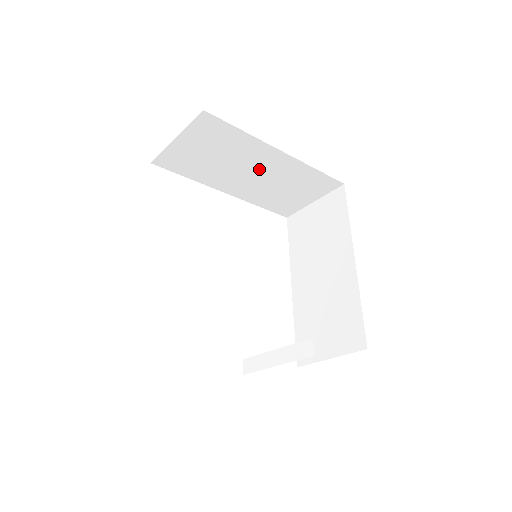
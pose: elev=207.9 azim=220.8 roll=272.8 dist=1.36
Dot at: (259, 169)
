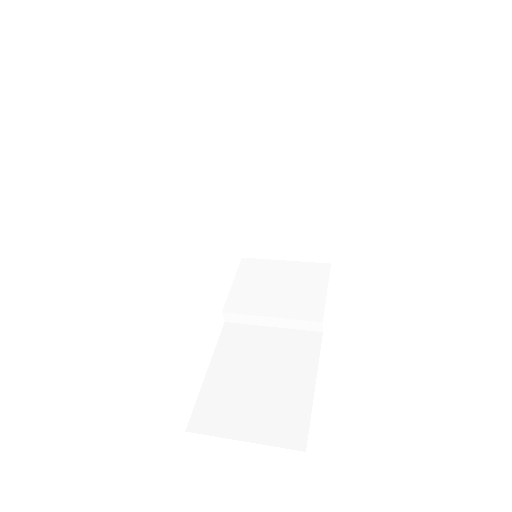
Dot at: occluded
